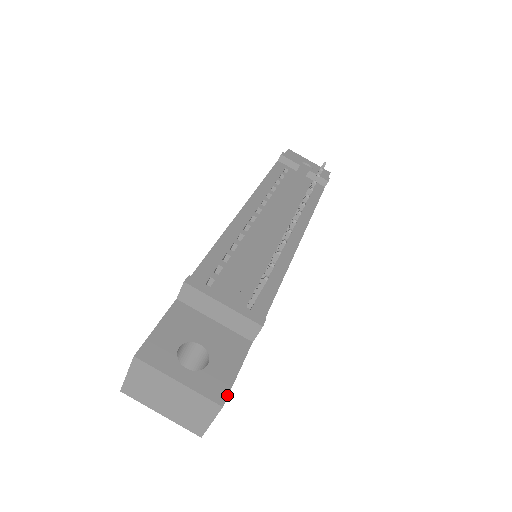
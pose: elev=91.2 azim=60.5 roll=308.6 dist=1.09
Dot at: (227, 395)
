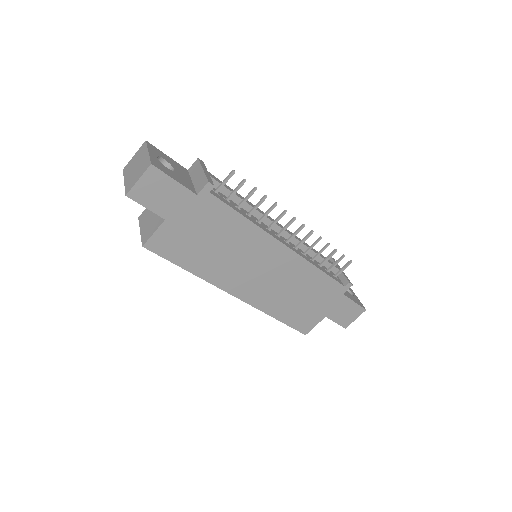
Dot at: (159, 168)
